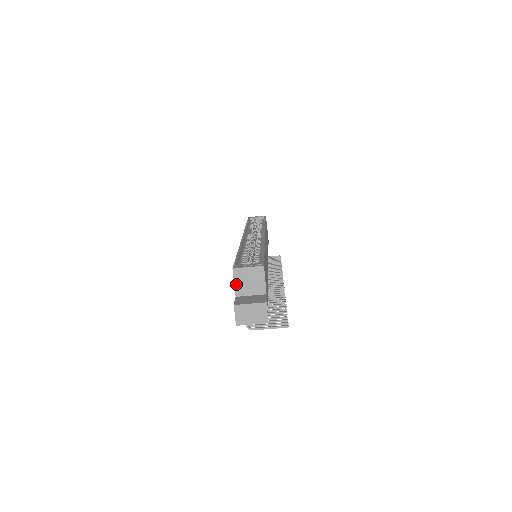
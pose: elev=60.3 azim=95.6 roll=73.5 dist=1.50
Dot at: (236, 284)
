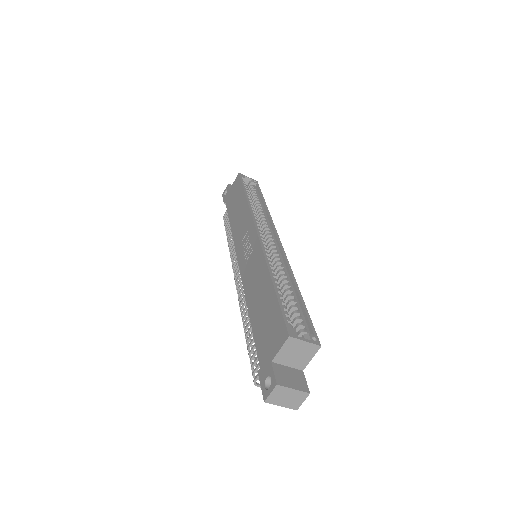
Dot at: (281, 351)
